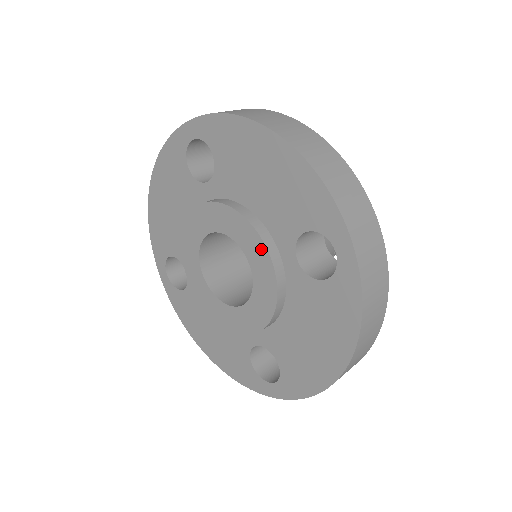
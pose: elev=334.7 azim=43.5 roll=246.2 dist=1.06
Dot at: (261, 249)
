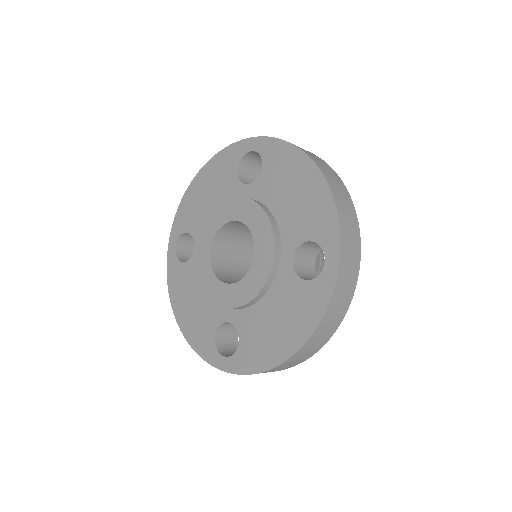
Dot at: (229, 203)
